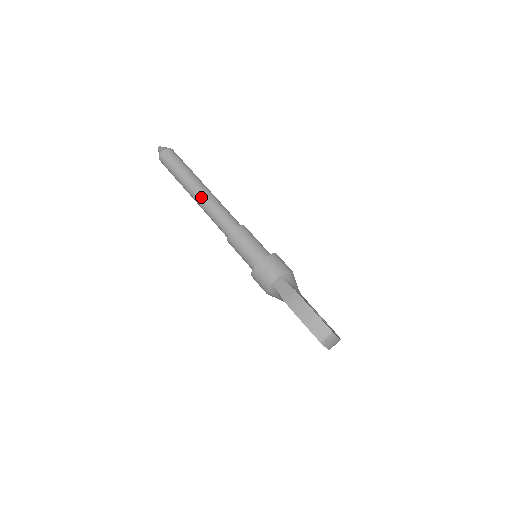
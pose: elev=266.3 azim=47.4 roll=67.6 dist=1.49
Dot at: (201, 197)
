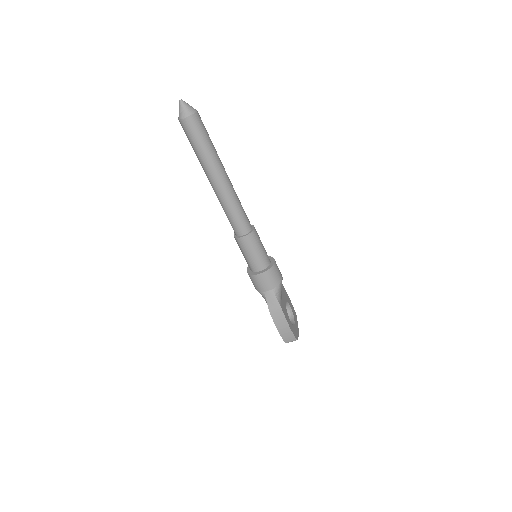
Dot at: (220, 191)
